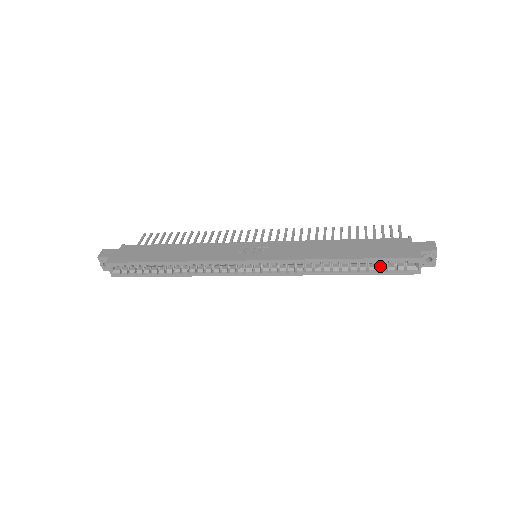
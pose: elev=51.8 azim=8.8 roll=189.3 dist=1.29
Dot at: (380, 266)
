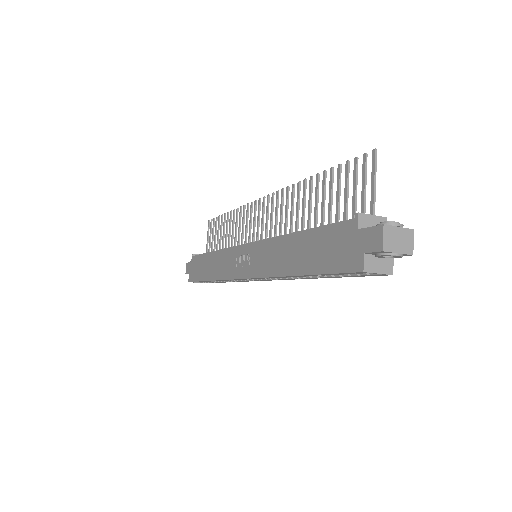
Dot at: occluded
